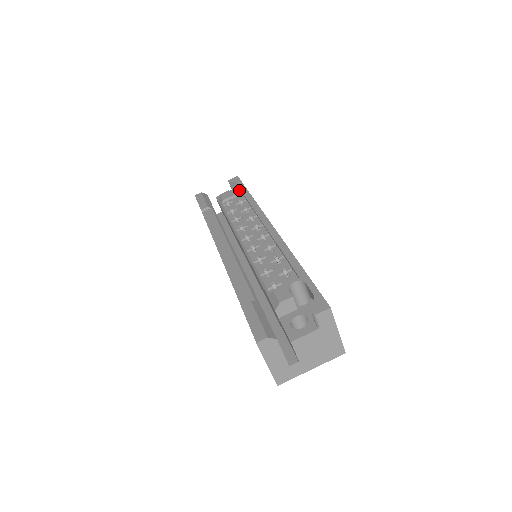
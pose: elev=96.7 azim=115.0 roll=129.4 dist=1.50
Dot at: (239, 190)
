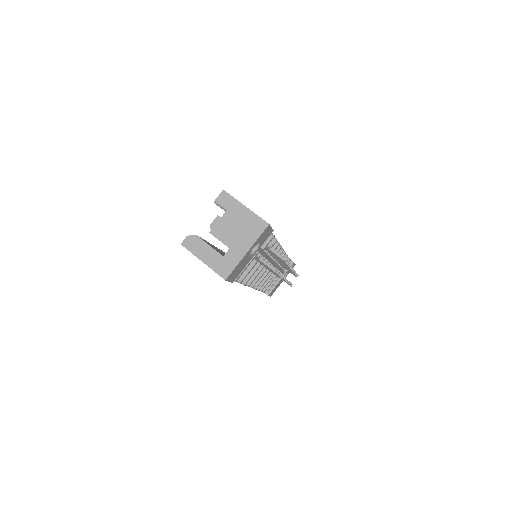
Dot at: occluded
